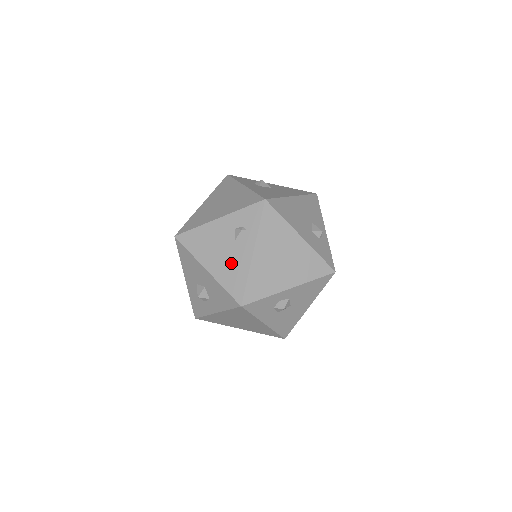
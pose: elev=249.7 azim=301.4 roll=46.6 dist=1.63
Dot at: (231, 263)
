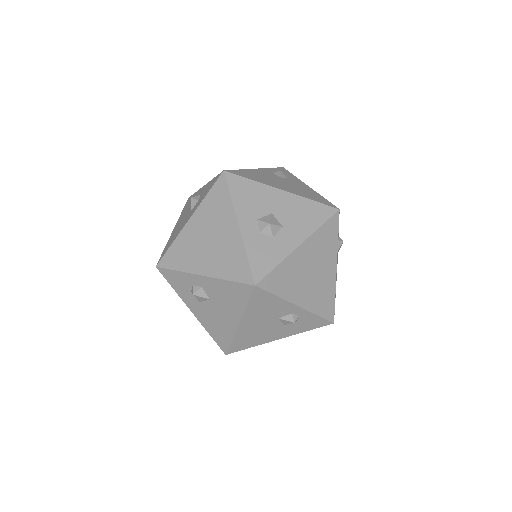
Dot at: occluded
